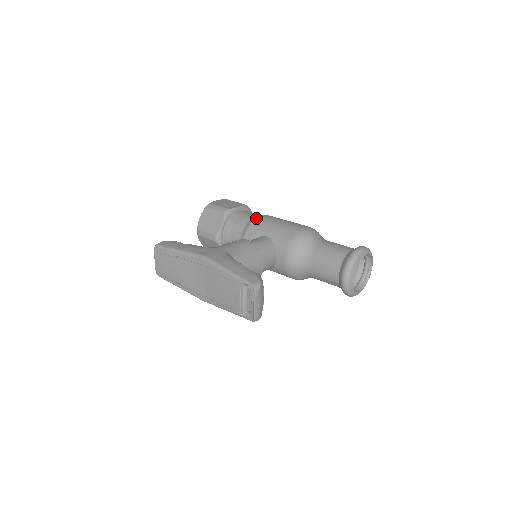
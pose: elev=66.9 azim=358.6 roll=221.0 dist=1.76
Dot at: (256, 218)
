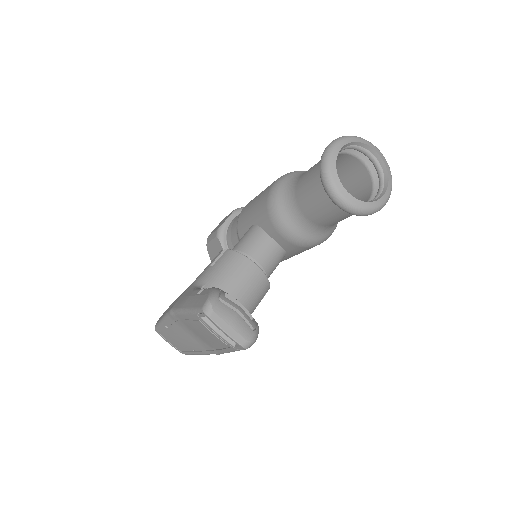
Dot at: (239, 215)
